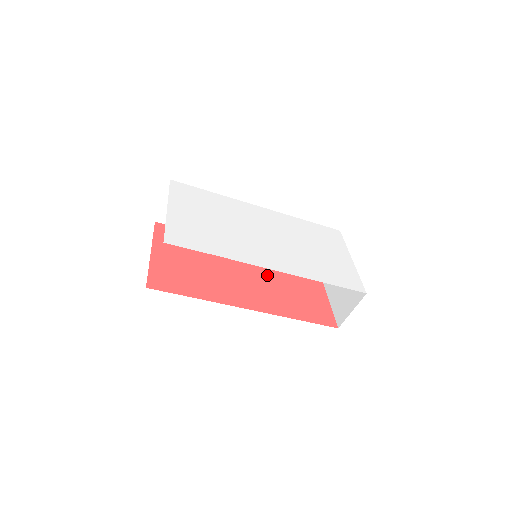
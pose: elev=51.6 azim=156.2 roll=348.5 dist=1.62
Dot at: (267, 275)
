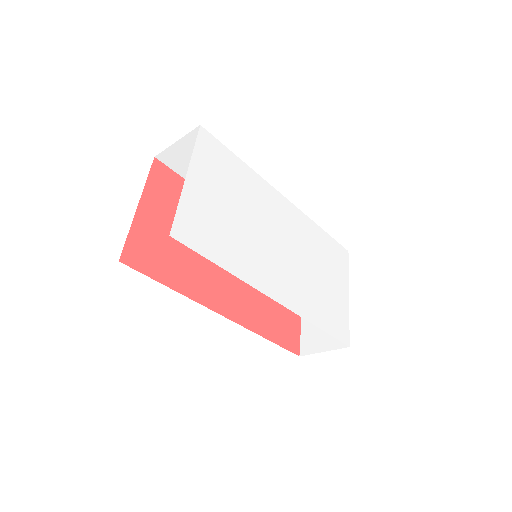
Dot at: occluded
